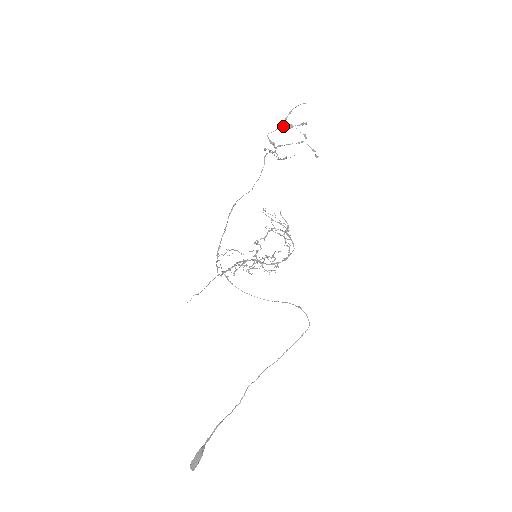
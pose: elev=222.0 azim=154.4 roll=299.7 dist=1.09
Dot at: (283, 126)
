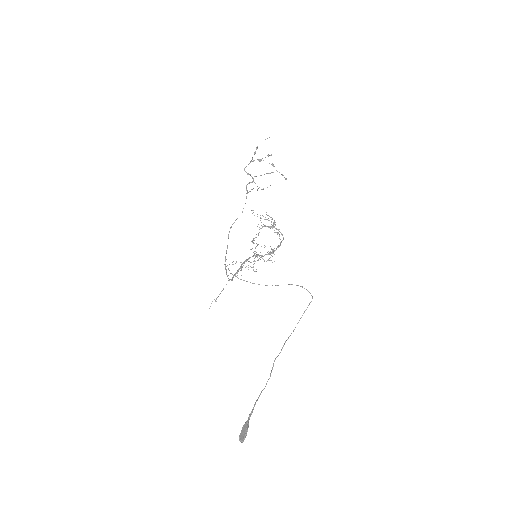
Dot at: (254, 160)
